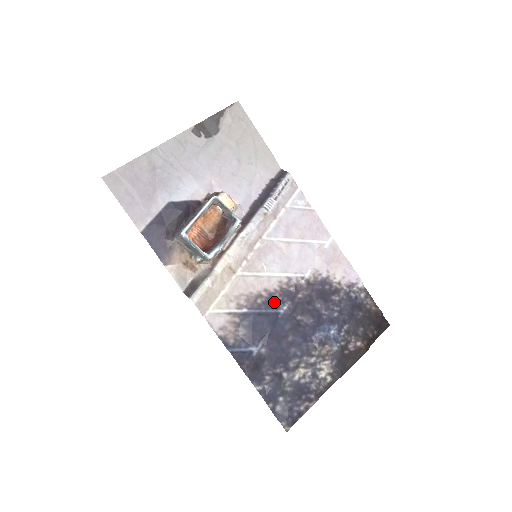
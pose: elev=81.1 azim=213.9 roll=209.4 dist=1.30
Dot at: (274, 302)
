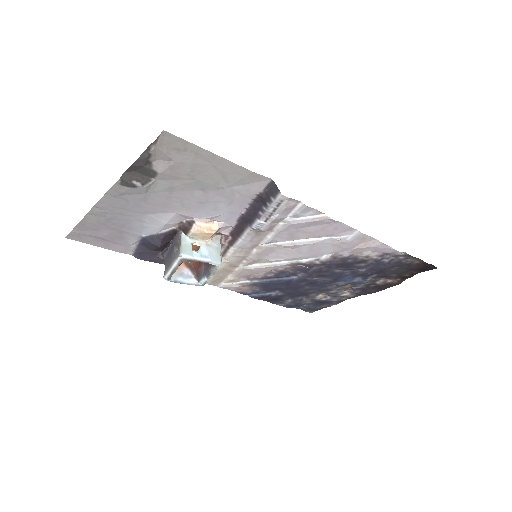
Dot at: (285, 274)
